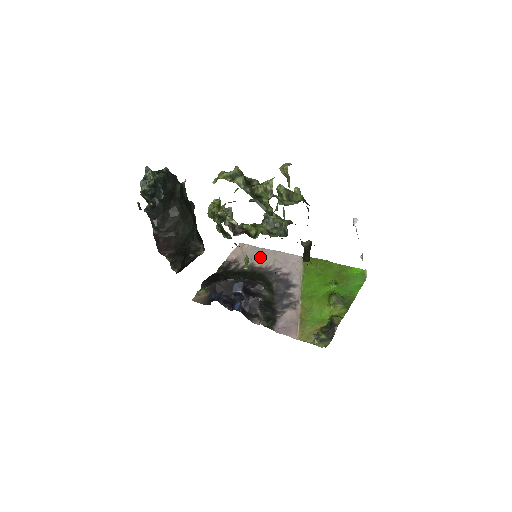
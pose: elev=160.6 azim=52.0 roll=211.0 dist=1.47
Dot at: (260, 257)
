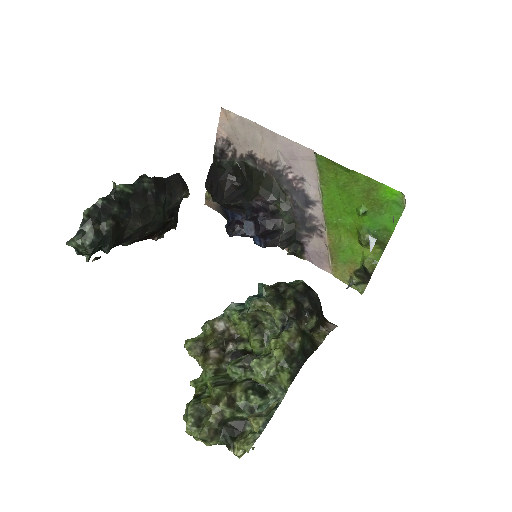
Dot at: (257, 142)
